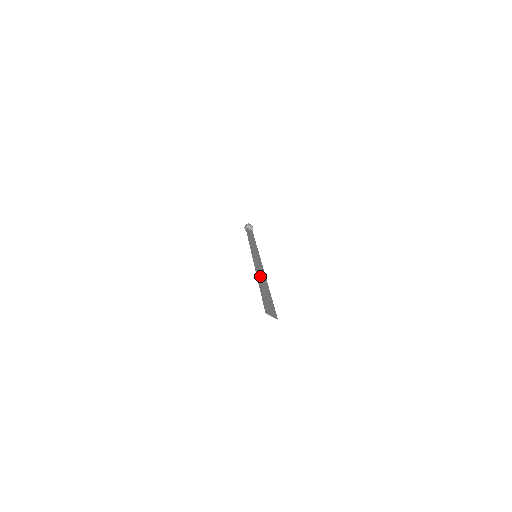
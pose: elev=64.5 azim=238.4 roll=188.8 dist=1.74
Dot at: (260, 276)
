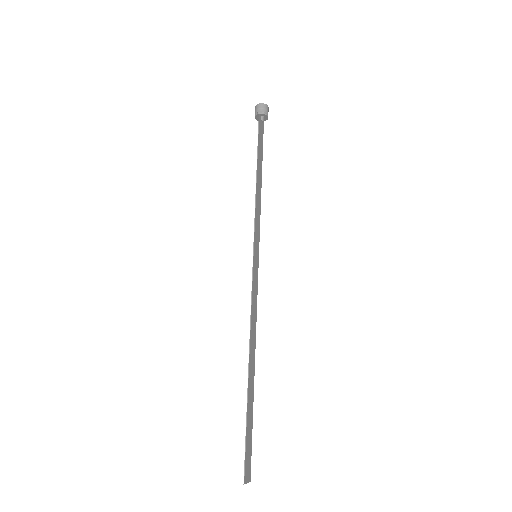
Dot at: (252, 347)
